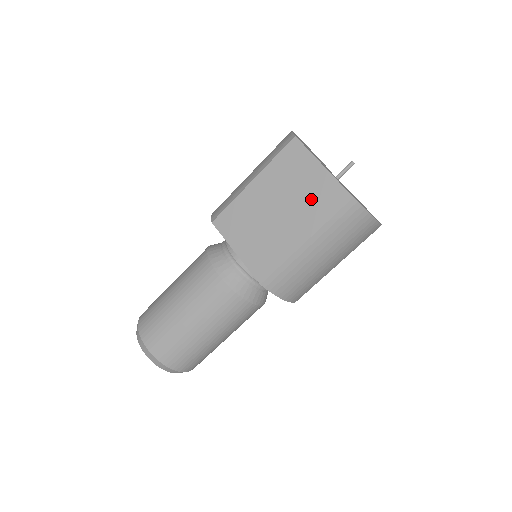
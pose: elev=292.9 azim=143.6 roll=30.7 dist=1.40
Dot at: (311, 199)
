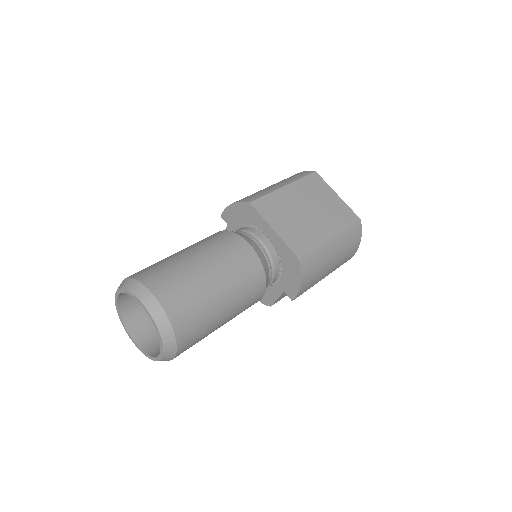
Dot at: (332, 211)
